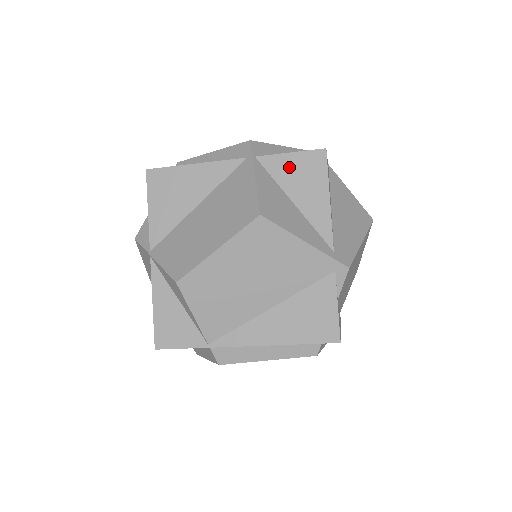
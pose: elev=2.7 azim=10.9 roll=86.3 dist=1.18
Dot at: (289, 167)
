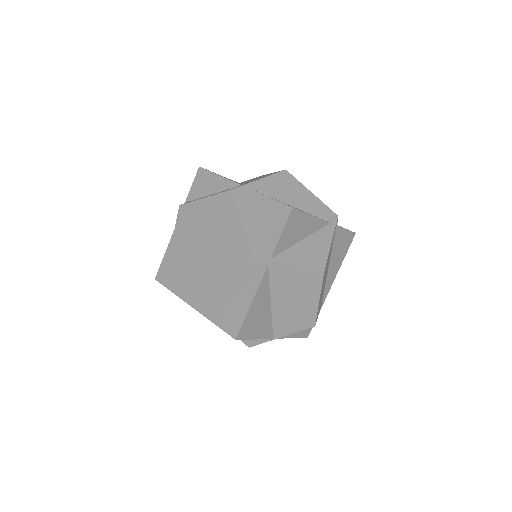
Dot at: (287, 237)
